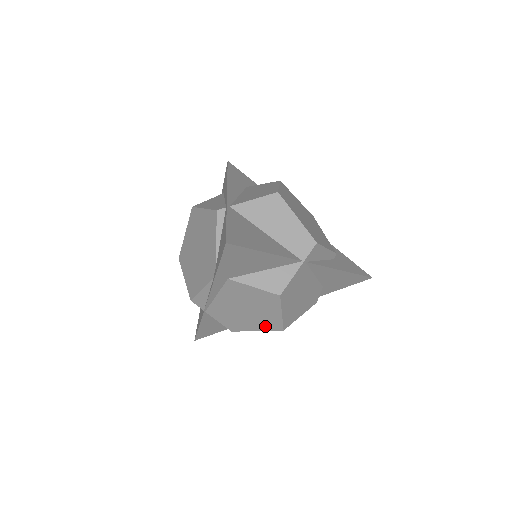
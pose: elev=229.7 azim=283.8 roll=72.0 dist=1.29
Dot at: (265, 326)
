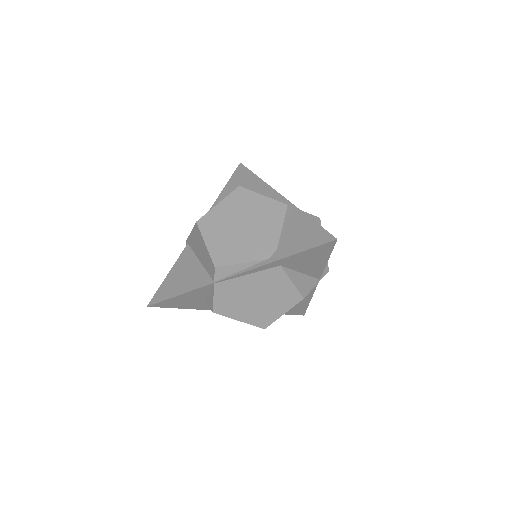
Dot at: (253, 319)
